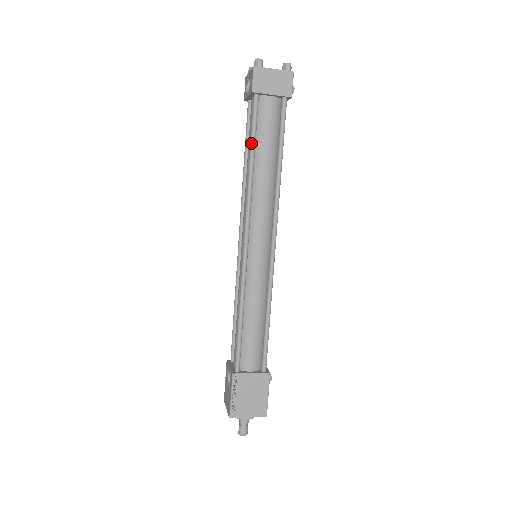
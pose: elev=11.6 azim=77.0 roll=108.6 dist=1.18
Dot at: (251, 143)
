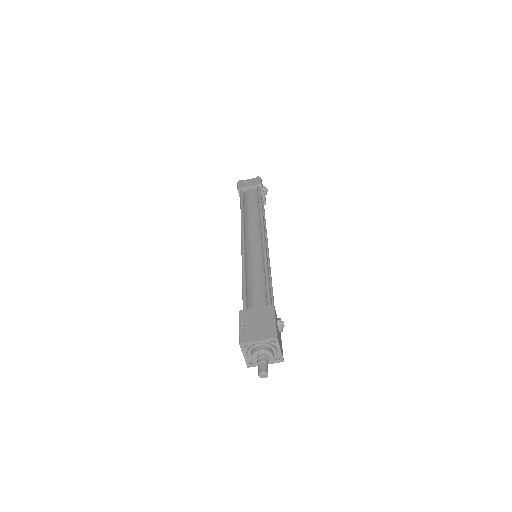
Dot at: (240, 206)
